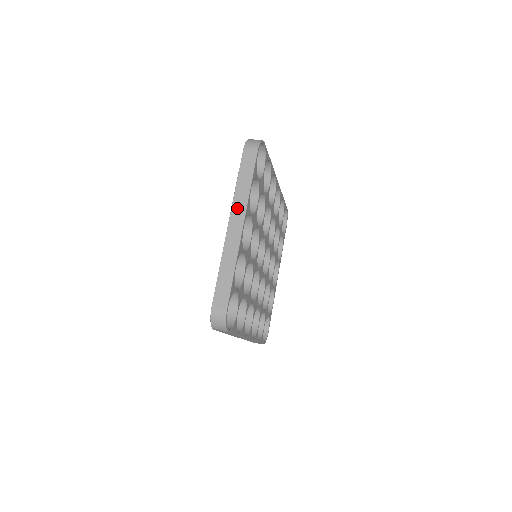
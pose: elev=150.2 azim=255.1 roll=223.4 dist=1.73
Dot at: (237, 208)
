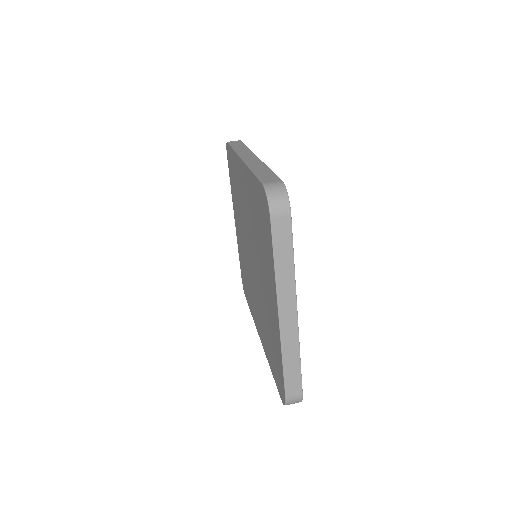
Dot at: (284, 295)
